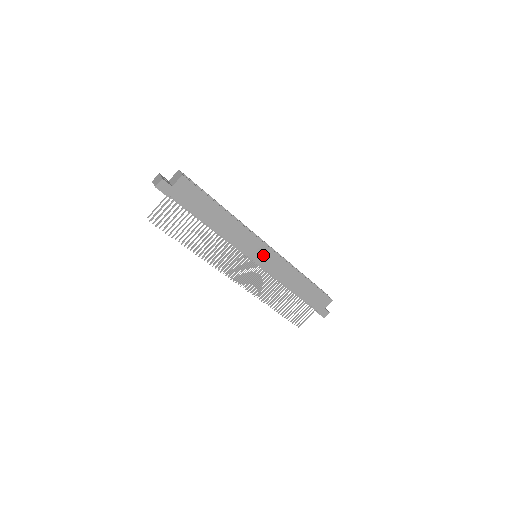
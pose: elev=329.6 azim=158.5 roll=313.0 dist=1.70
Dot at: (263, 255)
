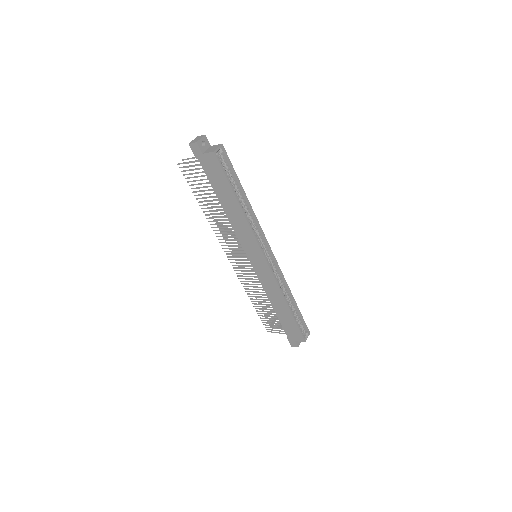
Dot at: (258, 261)
